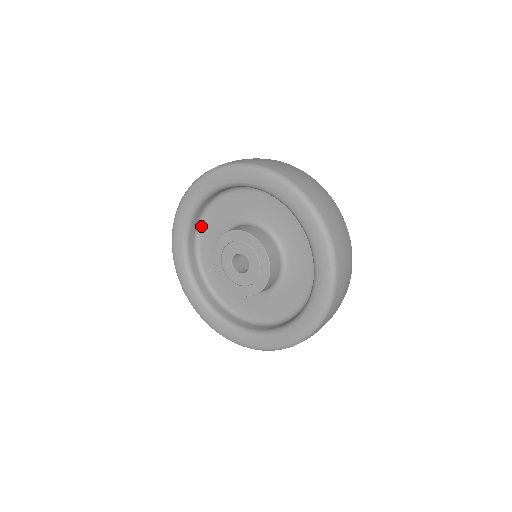
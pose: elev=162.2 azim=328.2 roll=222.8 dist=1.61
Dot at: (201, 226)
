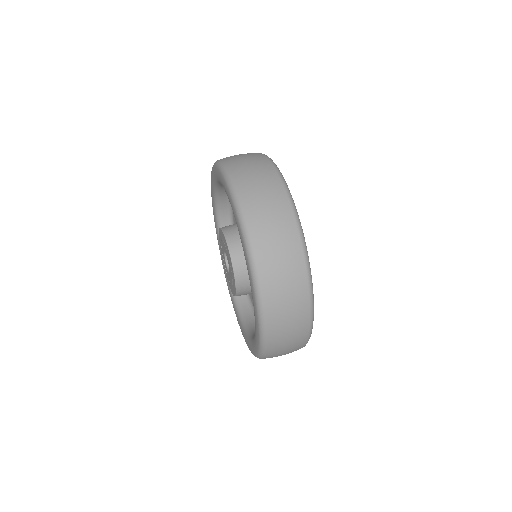
Dot at: (232, 216)
